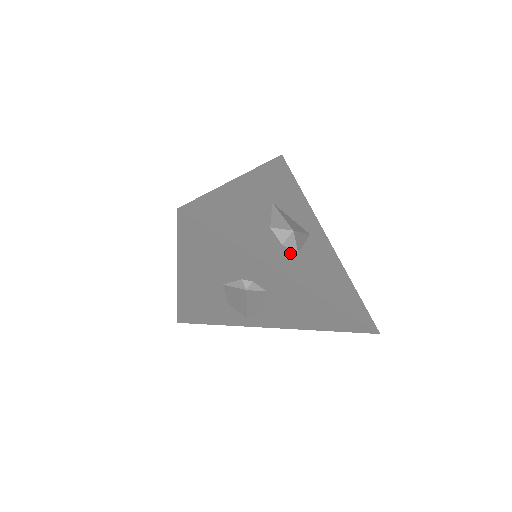
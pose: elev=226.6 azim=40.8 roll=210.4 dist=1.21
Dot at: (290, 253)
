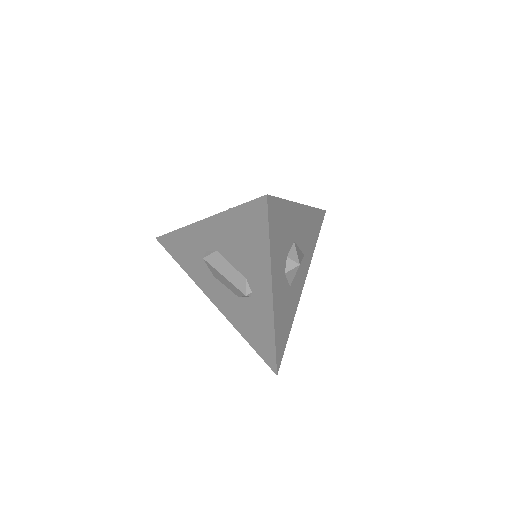
Dot at: occluded
